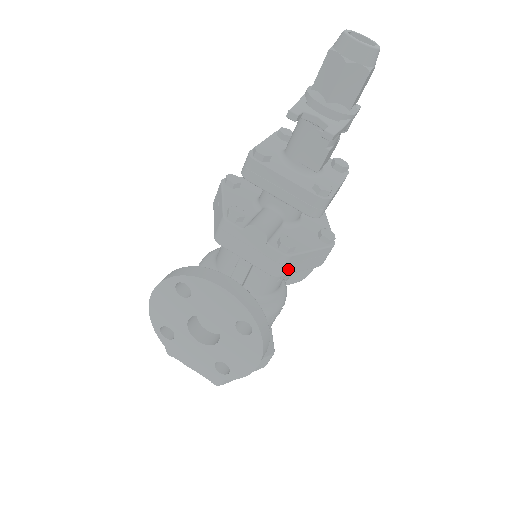
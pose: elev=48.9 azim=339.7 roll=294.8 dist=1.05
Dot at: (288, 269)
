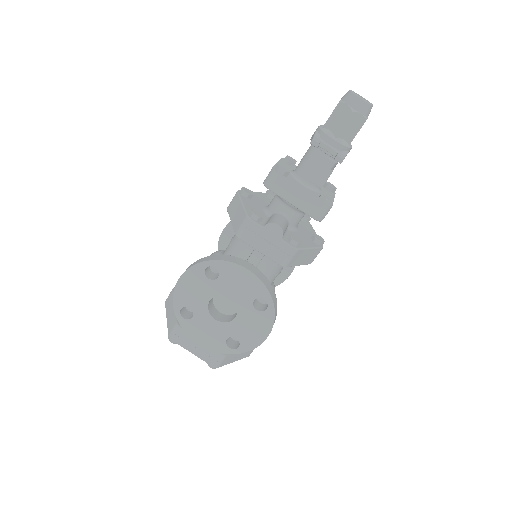
Dot at: (293, 261)
